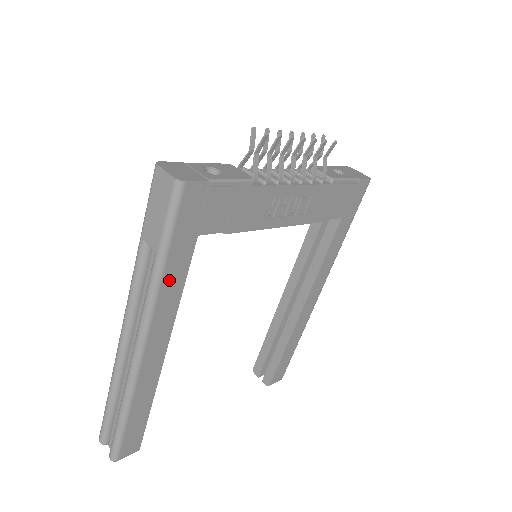
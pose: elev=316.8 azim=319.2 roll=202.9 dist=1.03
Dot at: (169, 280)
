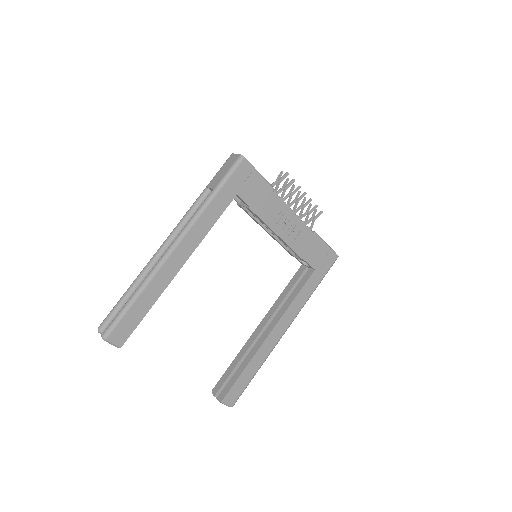
Dot at: (212, 209)
